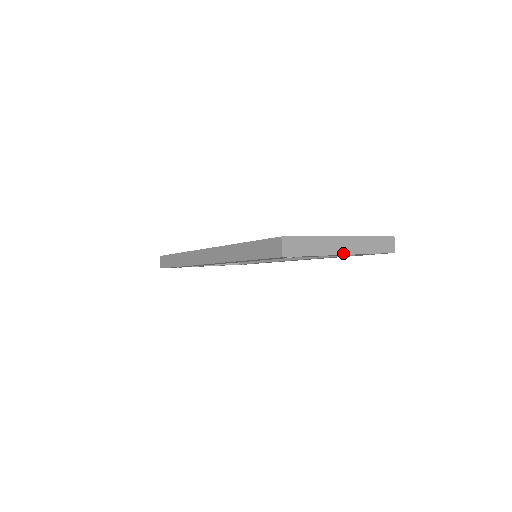
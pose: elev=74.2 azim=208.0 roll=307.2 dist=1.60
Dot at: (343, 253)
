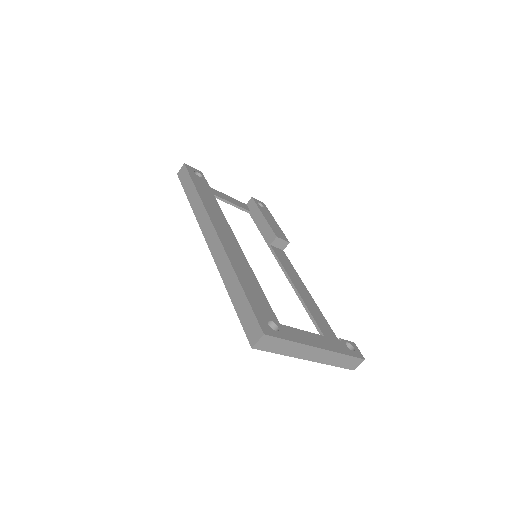
Dot at: (308, 359)
